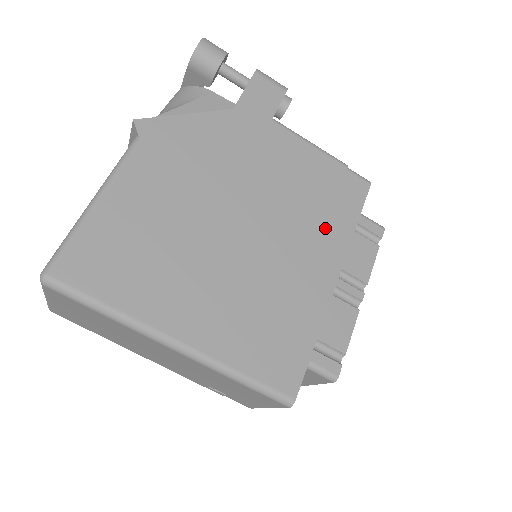
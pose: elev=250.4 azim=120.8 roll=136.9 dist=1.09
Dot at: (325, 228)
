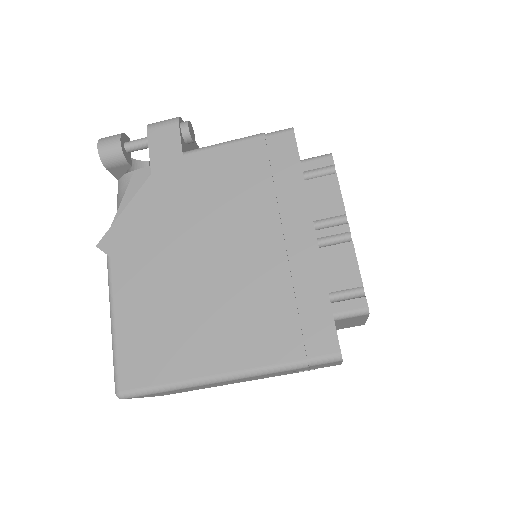
Dot at: (279, 201)
